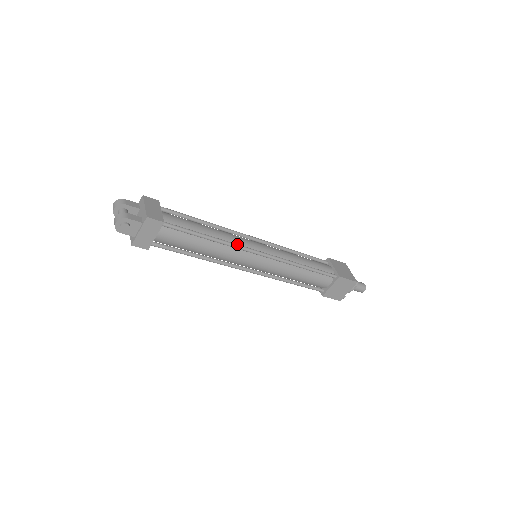
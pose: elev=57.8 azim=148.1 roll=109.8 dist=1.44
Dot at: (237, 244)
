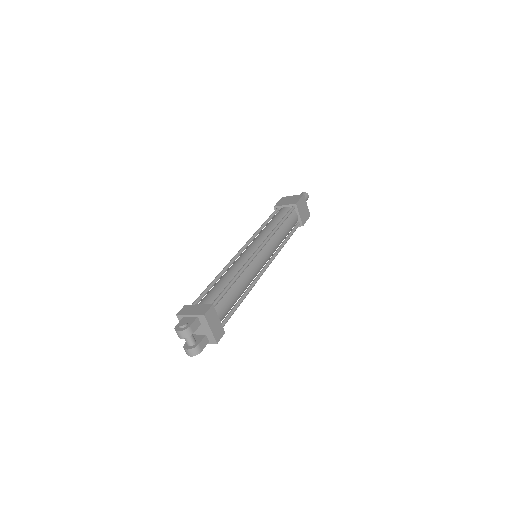
Dot at: (256, 281)
